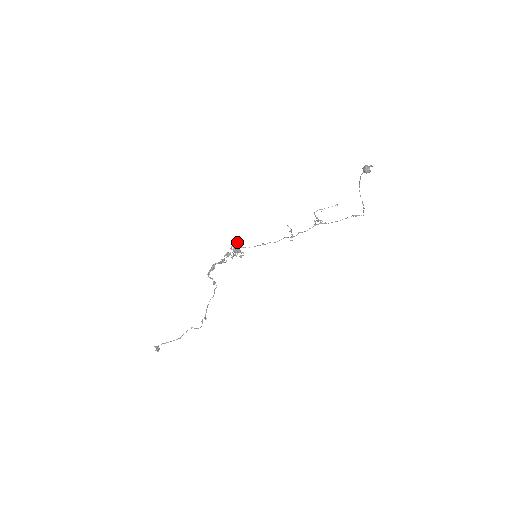
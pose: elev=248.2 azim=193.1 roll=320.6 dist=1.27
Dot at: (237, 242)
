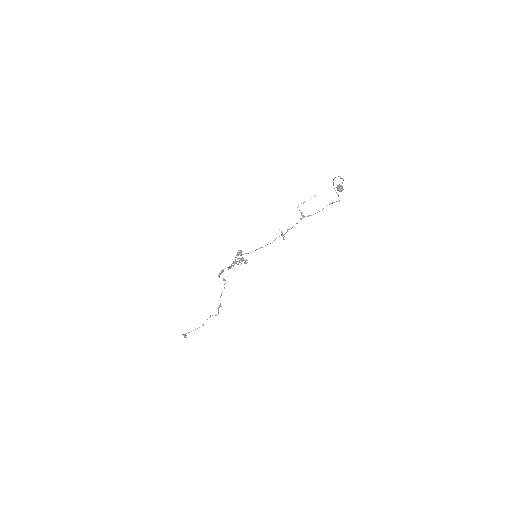
Dot at: (240, 252)
